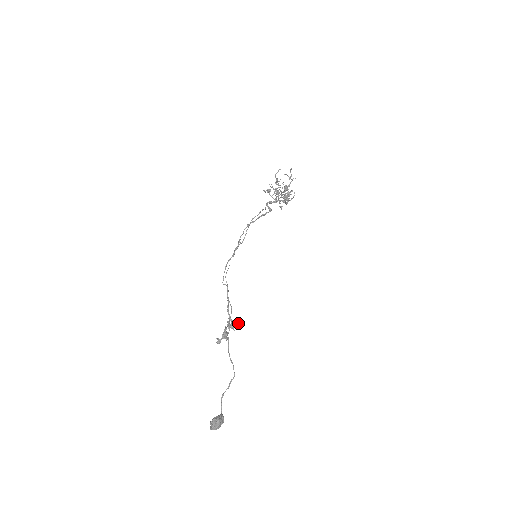
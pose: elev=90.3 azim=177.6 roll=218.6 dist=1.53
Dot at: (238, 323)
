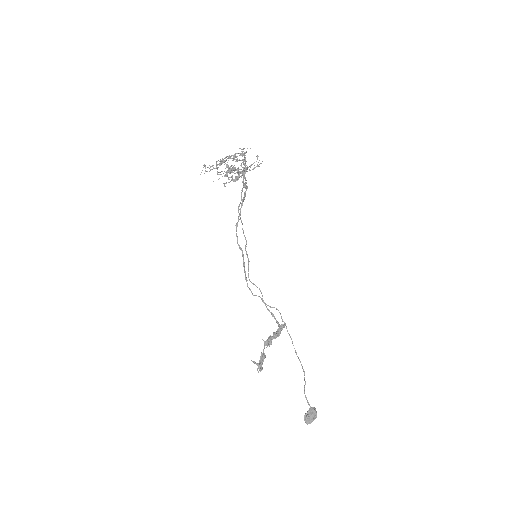
Dot at: (267, 343)
